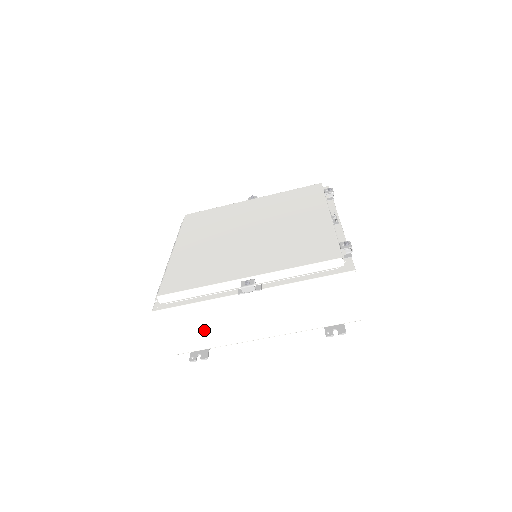
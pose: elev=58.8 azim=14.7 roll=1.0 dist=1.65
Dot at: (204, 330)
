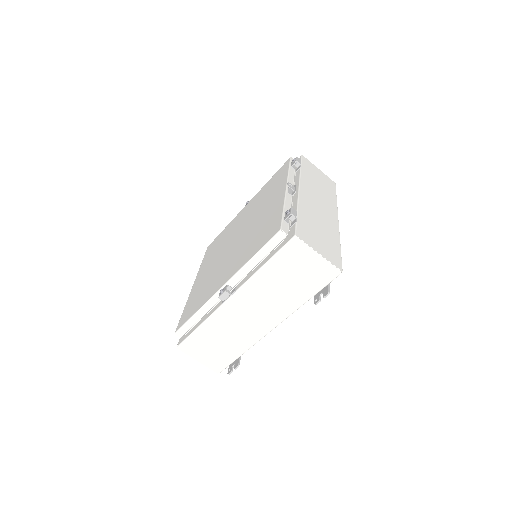
Dot at: (223, 344)
